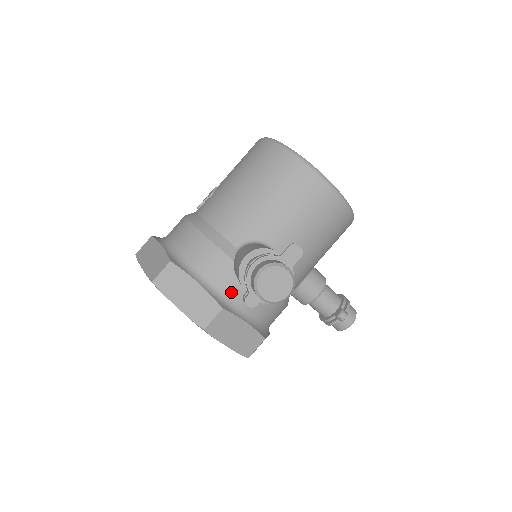
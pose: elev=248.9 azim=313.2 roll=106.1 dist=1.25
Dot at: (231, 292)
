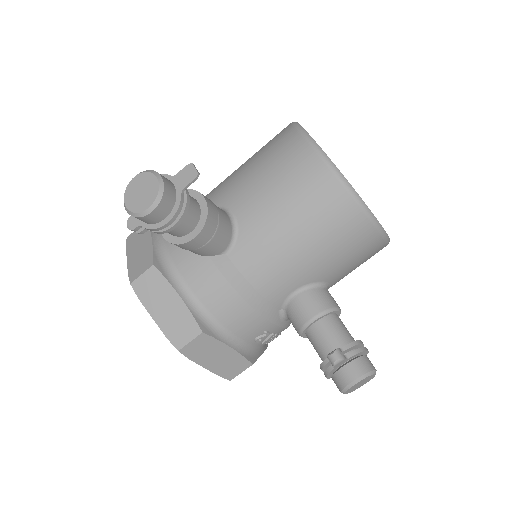
Dot at: (176, 256)
